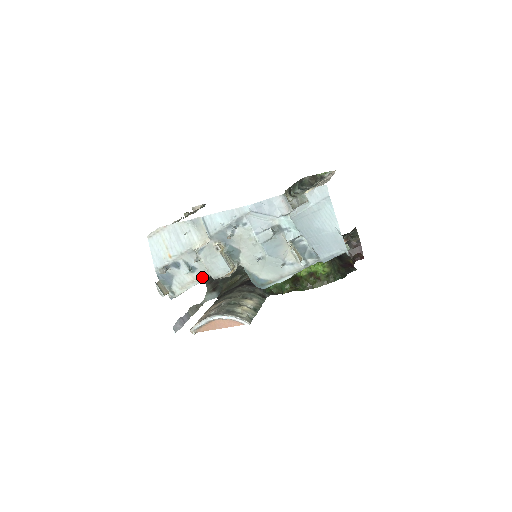
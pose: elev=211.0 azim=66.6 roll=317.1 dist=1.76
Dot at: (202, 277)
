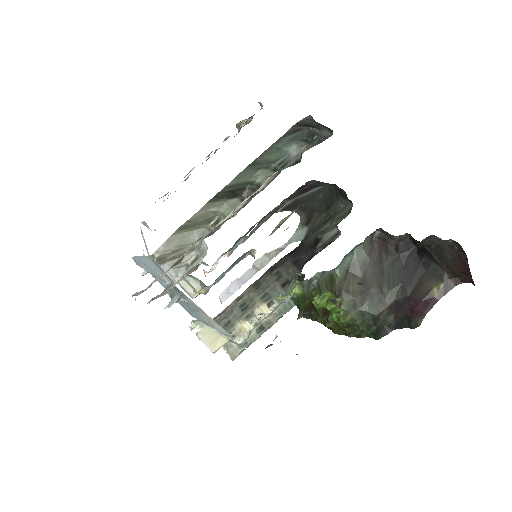
Dot at: occluded
